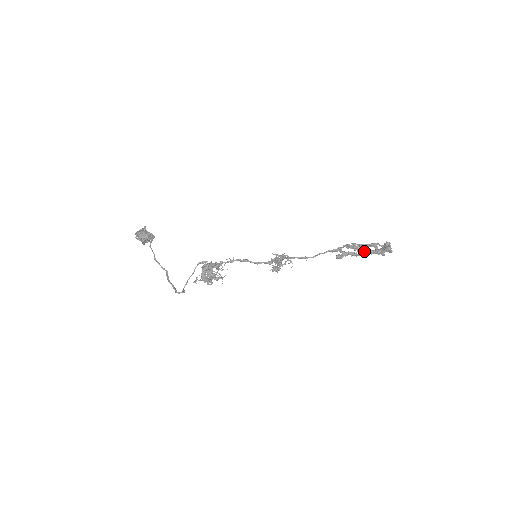
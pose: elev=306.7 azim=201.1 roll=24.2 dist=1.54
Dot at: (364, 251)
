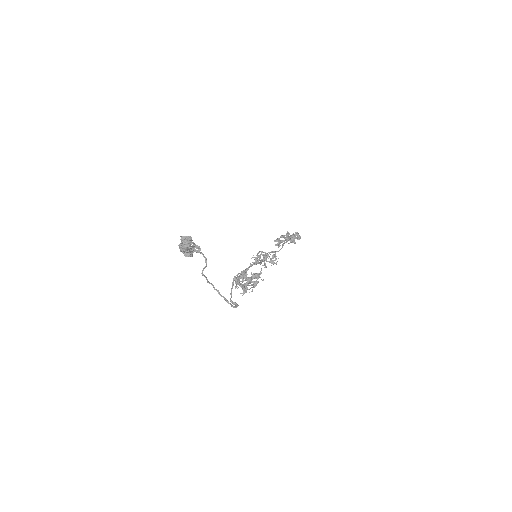
Dot at: occluded
